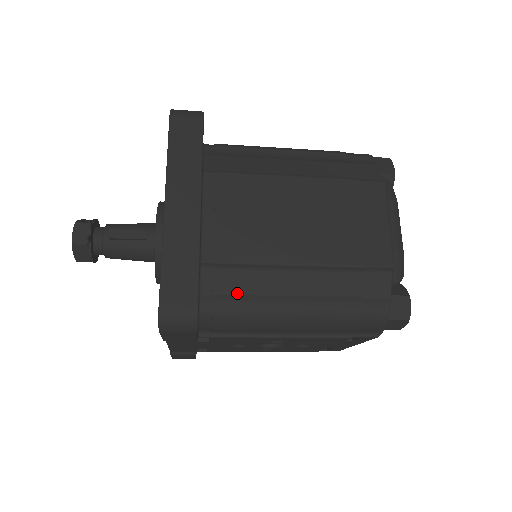
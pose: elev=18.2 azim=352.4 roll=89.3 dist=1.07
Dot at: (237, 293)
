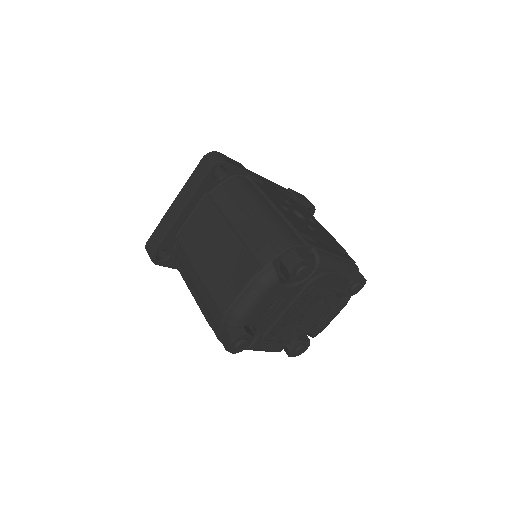
Dot at: (181, 263)
